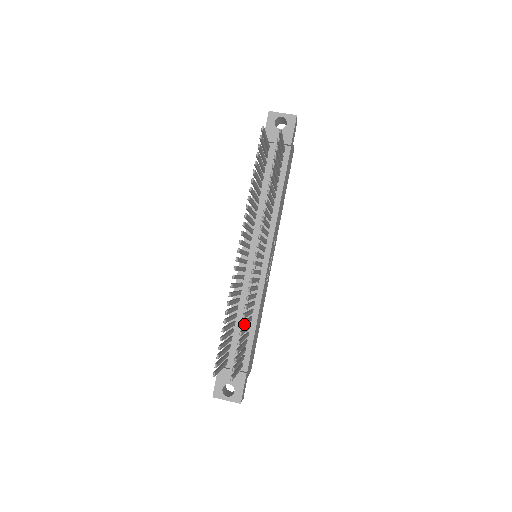
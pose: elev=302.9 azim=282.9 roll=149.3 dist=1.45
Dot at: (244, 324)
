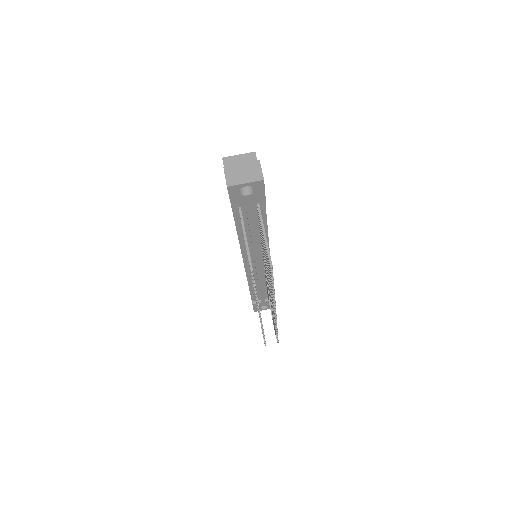
Dot at: occluded
